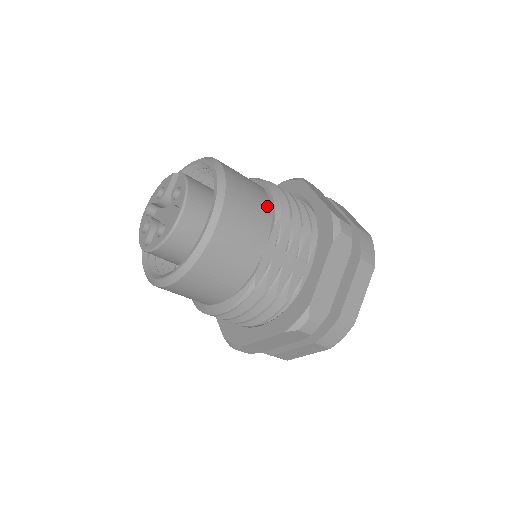
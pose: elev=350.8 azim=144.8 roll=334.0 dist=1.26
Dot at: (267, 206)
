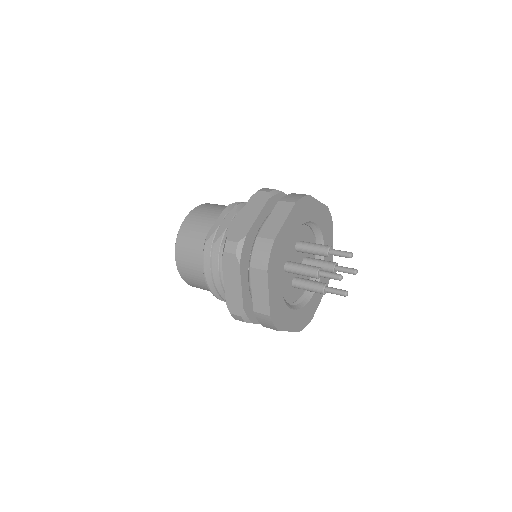
Dot at: occluded
